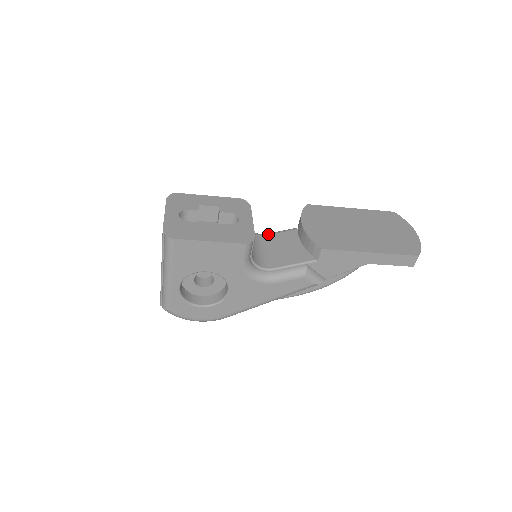
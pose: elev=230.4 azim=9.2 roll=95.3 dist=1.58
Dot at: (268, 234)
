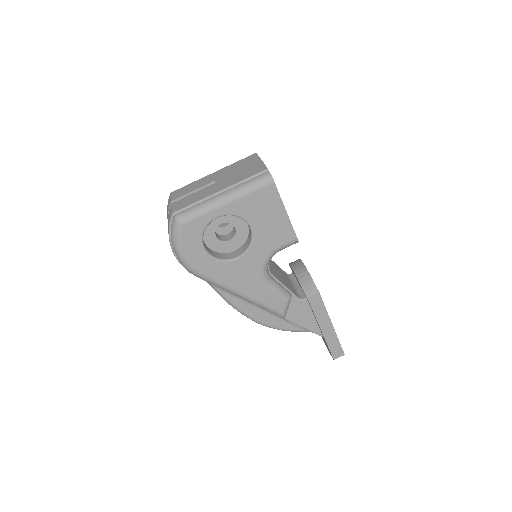
Dot at: occluded
